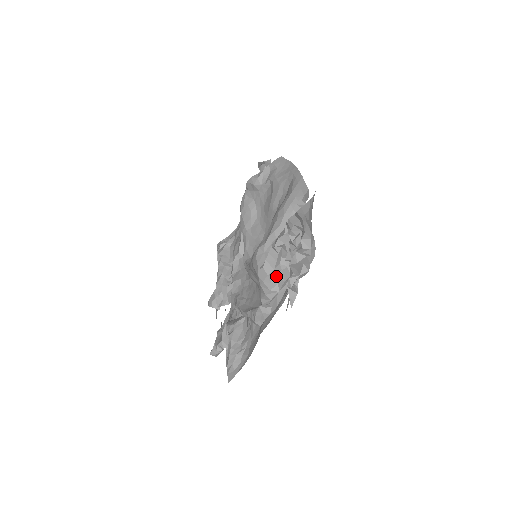
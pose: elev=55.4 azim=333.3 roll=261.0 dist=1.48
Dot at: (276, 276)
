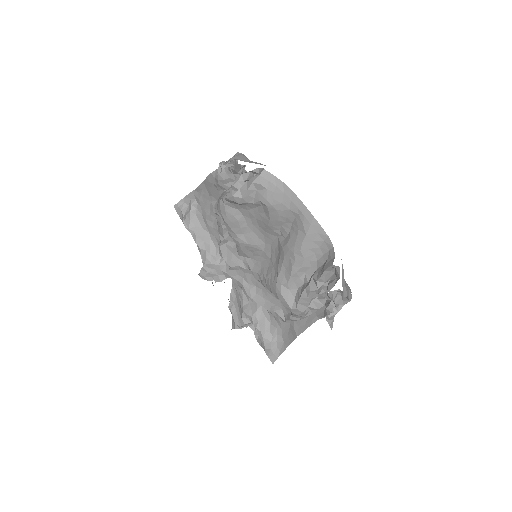
Dot at: (308, 307)
